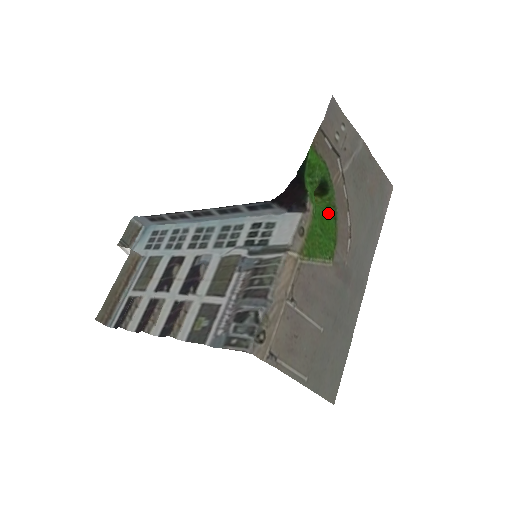
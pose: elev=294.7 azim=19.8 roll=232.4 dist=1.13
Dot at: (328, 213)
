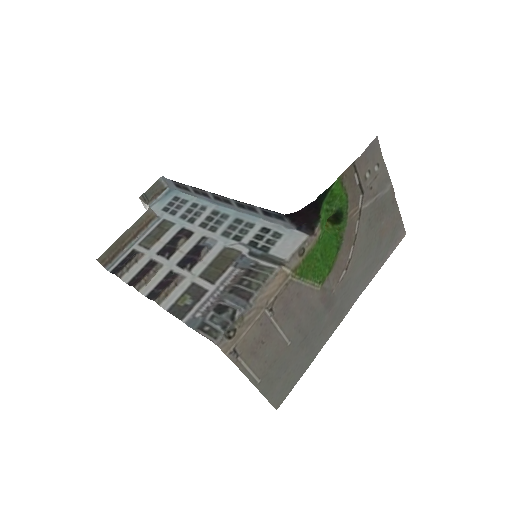
Dot at: (333, 242)
